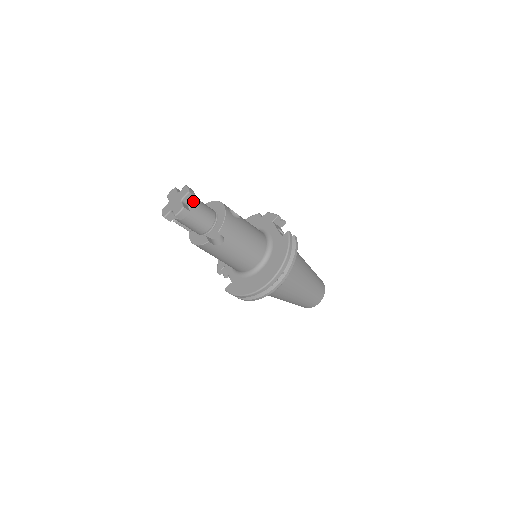
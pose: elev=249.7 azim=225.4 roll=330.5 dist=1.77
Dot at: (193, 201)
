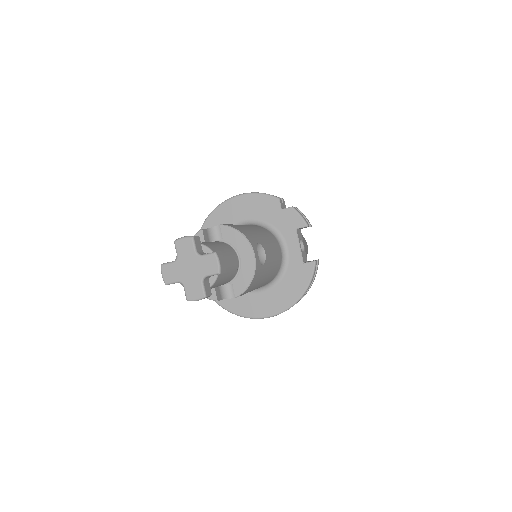
Dot at: (219, 274)
